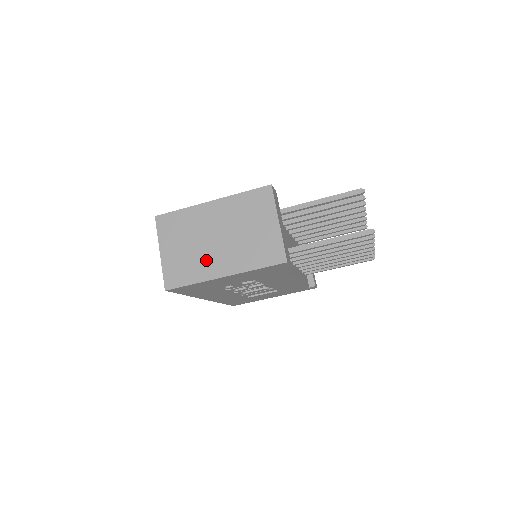
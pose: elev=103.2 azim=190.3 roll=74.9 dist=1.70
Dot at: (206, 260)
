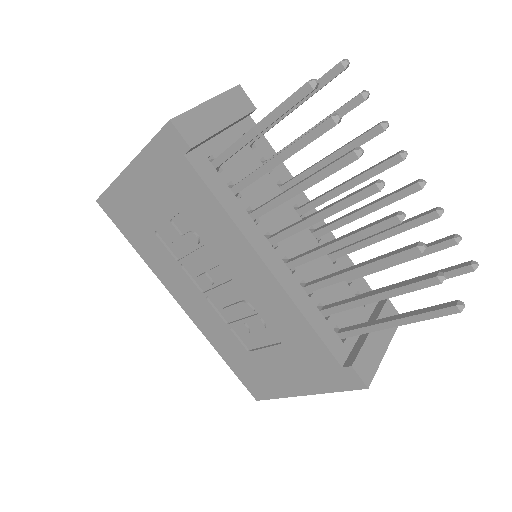
Dot at: occluded
